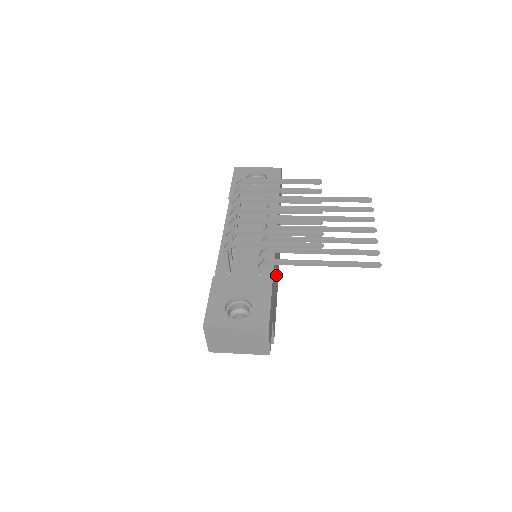
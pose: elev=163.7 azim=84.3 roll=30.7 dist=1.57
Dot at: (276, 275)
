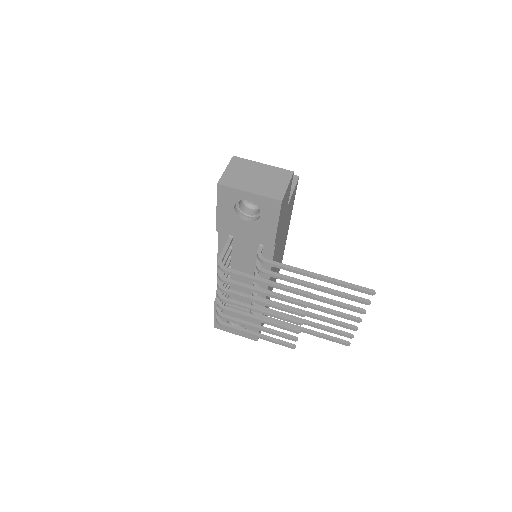
Dot at: occluded
